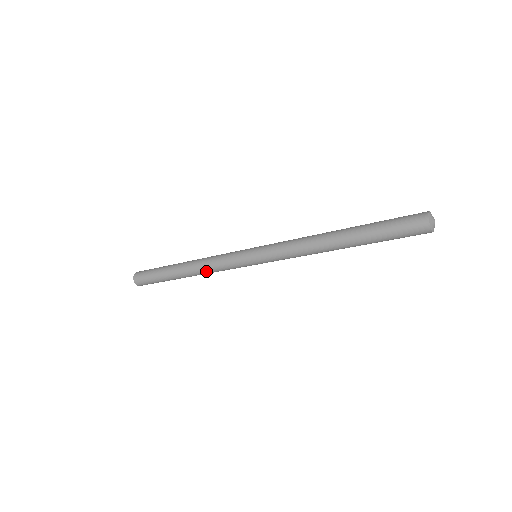
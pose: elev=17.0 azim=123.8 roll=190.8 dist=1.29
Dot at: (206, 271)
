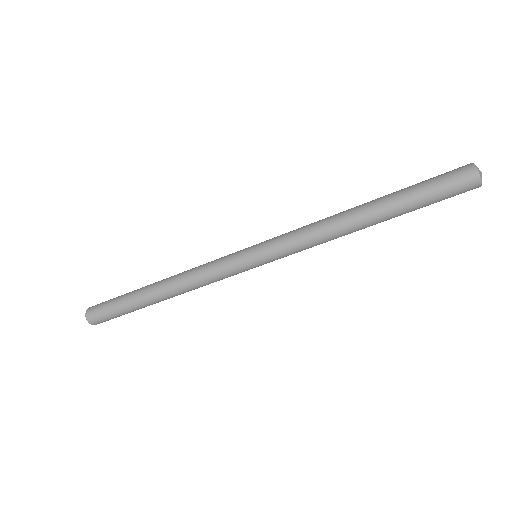
Dot at: (186, 276)
